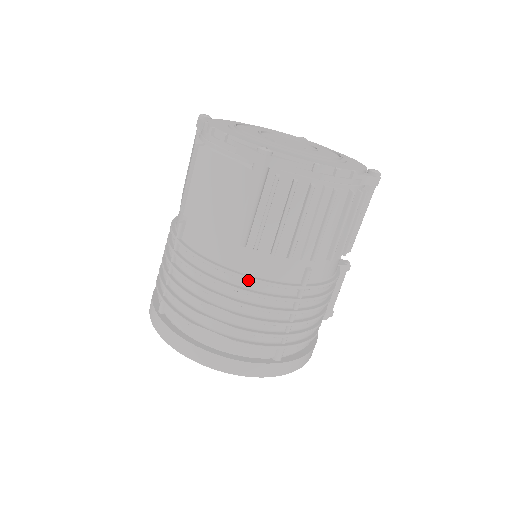
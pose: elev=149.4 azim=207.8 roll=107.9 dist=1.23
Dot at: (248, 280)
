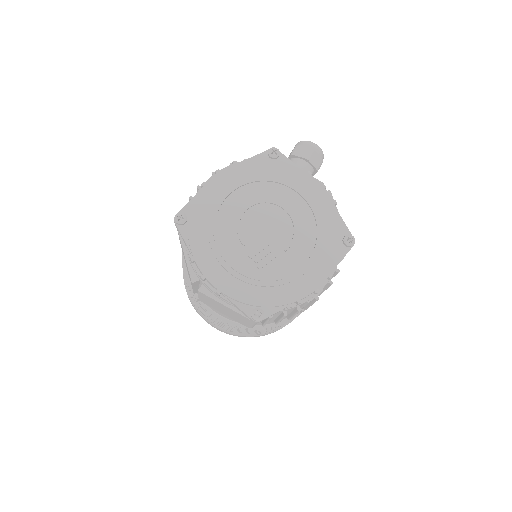
Dot at: occluded
